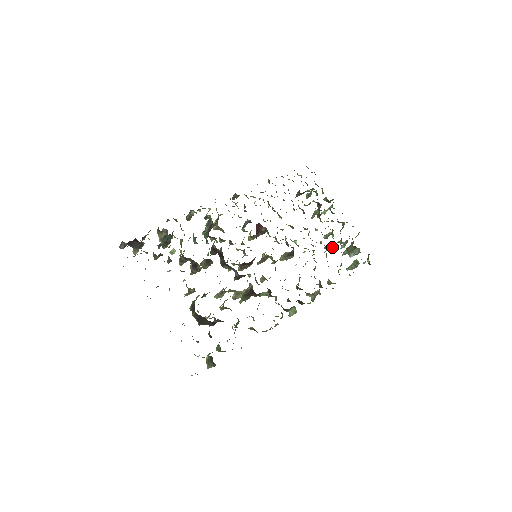
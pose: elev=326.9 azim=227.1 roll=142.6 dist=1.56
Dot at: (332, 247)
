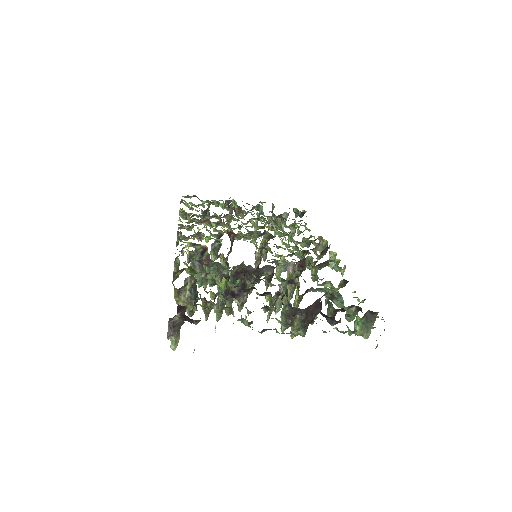
Dot at: occluded
